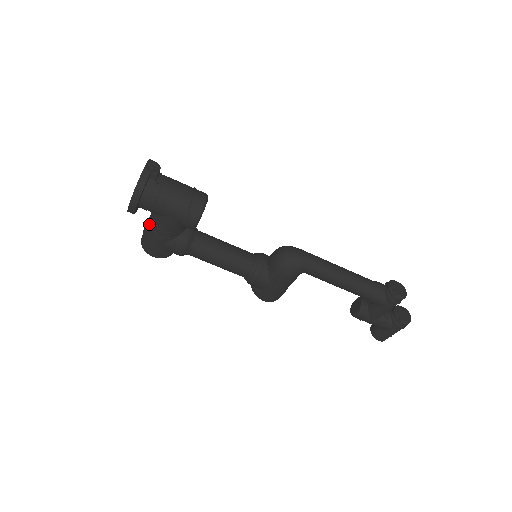
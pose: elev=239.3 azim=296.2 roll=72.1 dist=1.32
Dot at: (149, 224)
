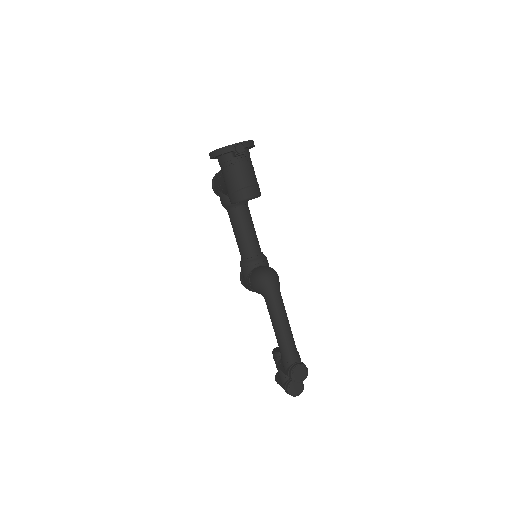
Dot at: occluded
